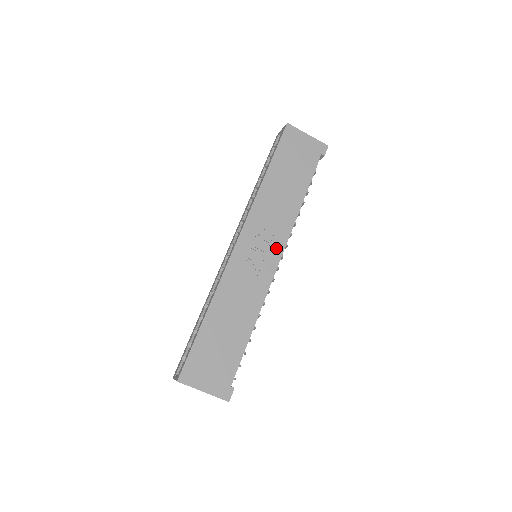
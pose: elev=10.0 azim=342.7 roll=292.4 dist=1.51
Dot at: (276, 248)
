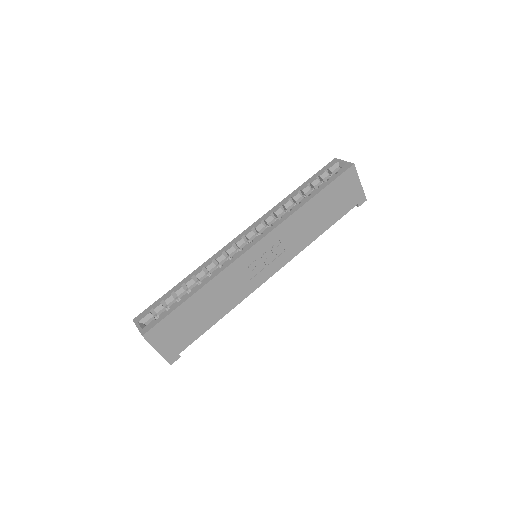
Dot at: (277, 264)
